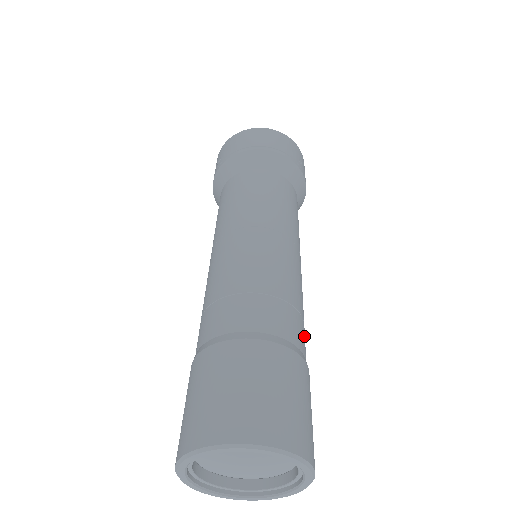
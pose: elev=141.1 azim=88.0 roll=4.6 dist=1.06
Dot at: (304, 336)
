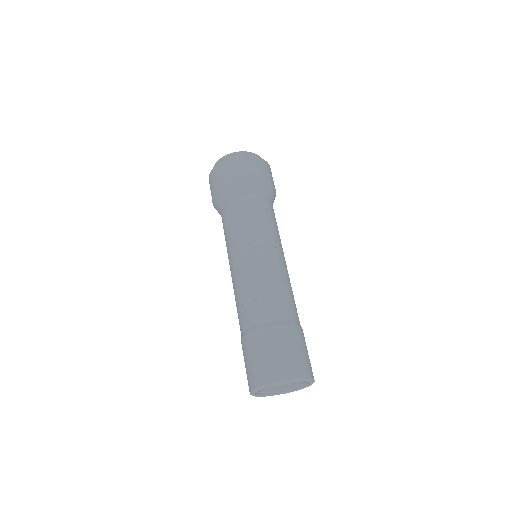
Dot at: (296, 310)
